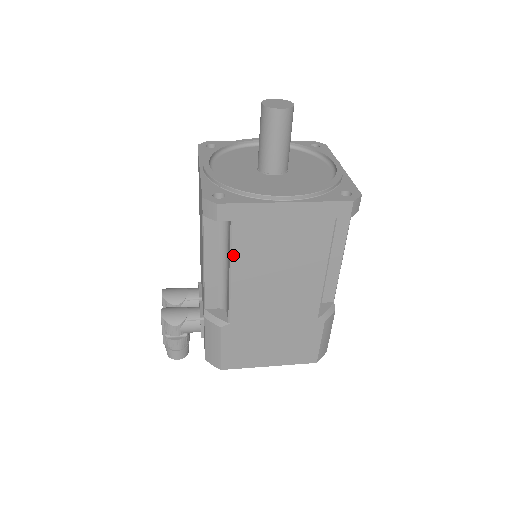
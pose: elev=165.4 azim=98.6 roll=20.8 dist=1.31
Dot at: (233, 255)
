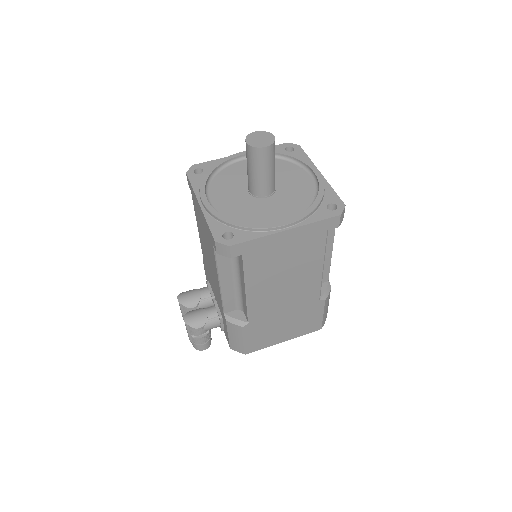
Dot at: (247, 277)
